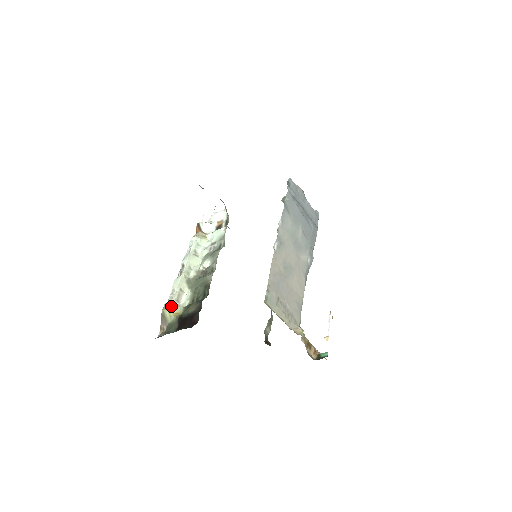
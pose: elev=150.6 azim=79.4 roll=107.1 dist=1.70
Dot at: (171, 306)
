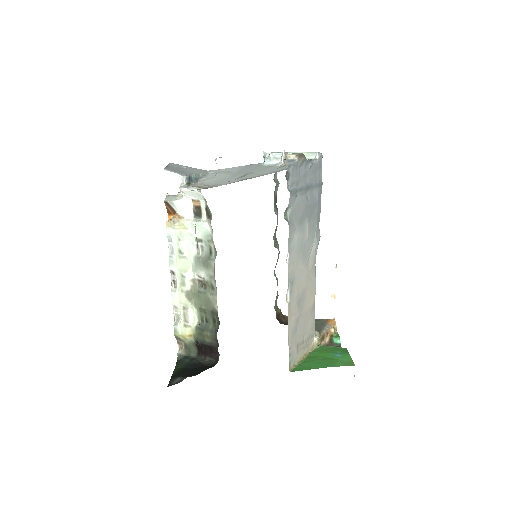
Dot at: (182, 330)
